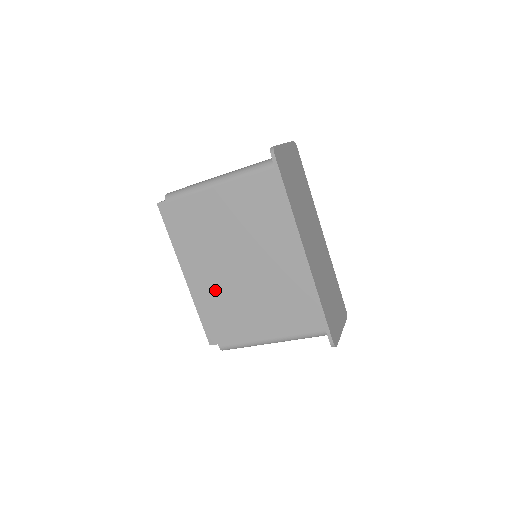
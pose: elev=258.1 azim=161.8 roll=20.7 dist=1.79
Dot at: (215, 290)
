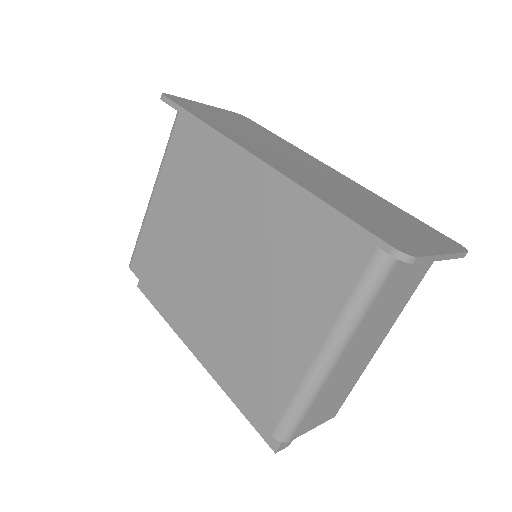
Dot at: (216, 334)
